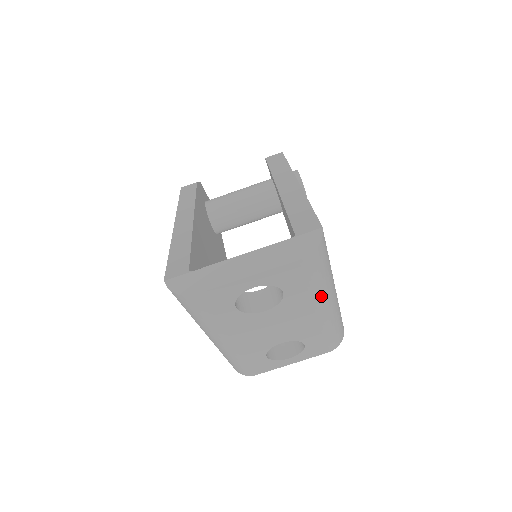
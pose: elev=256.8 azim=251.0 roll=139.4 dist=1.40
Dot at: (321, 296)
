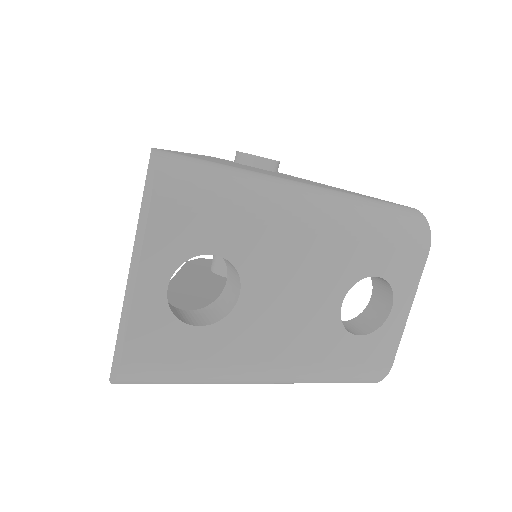
Dot at: (273, 209)
